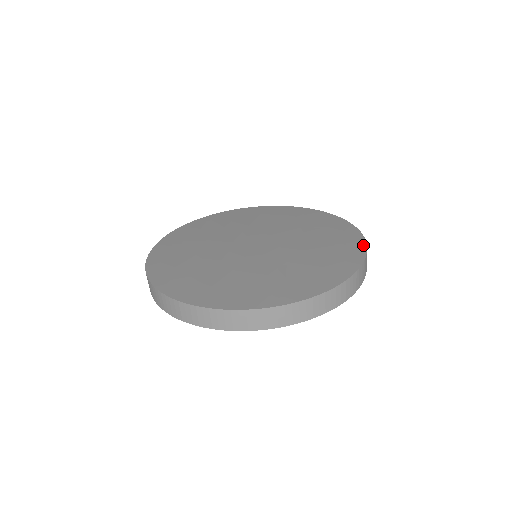
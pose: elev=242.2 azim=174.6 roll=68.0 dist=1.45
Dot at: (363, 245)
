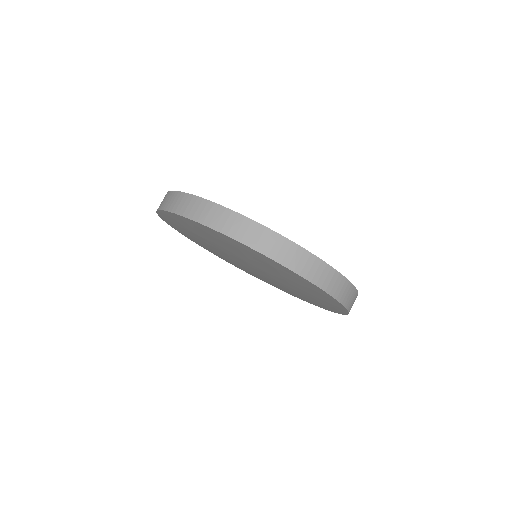
Dot at: occluded
